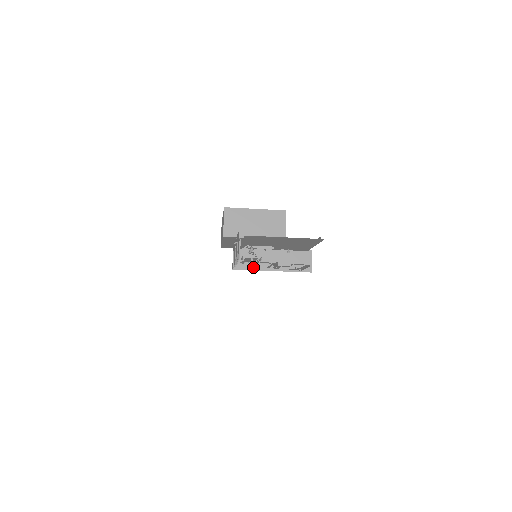
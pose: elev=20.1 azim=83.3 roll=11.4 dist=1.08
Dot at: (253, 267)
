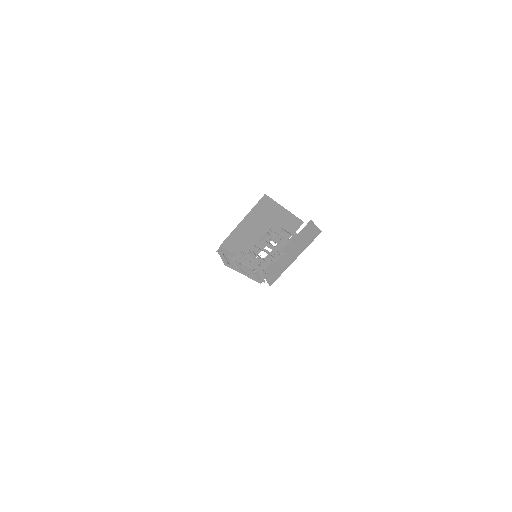
Dot at: (282, 271)
